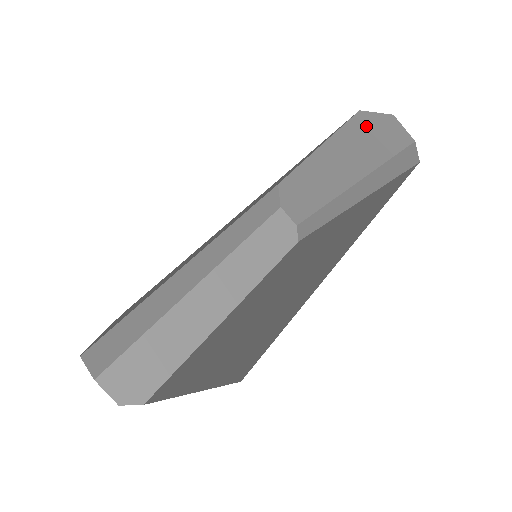
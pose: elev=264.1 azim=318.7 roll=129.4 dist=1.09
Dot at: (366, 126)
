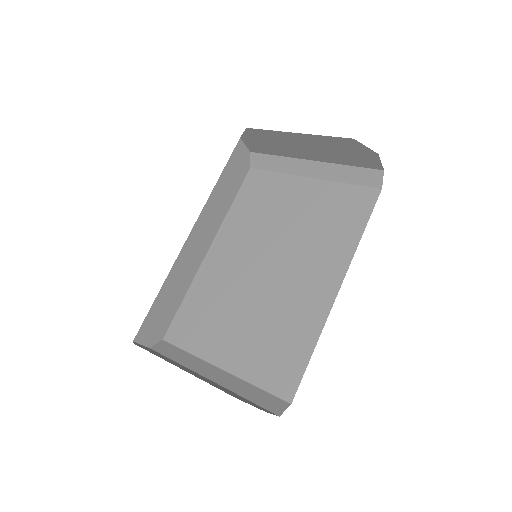
Dot at: (353, 147)
